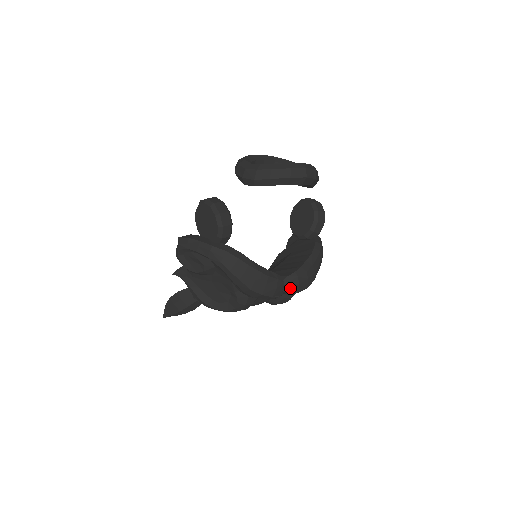
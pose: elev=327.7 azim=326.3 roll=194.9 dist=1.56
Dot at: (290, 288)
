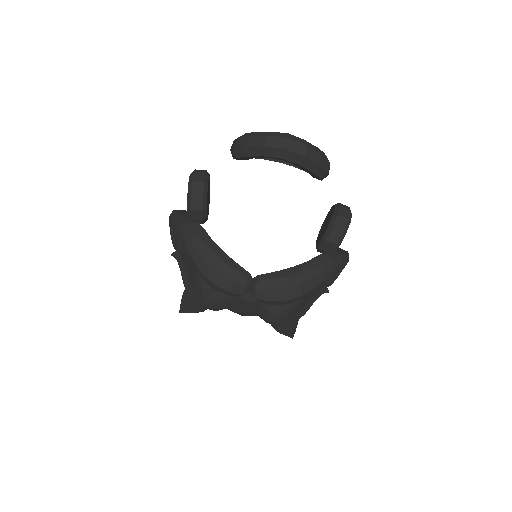
Dot at: (257, 290)
